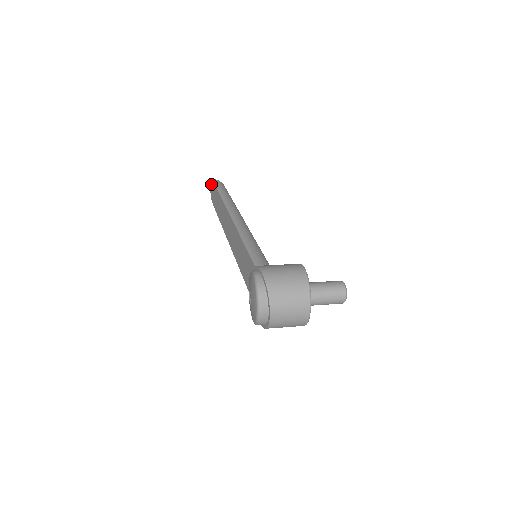
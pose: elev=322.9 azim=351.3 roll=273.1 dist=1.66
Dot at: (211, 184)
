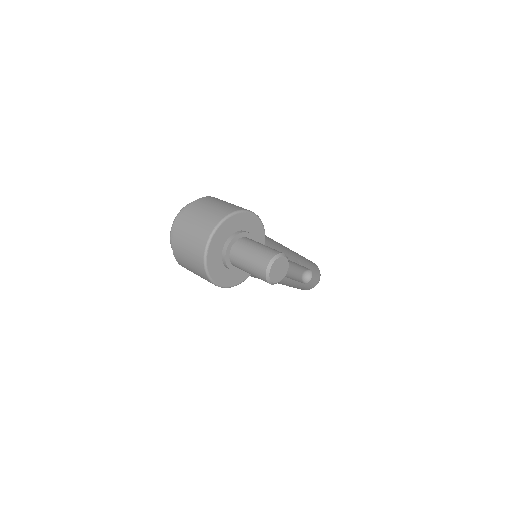
Dot at: occluded
